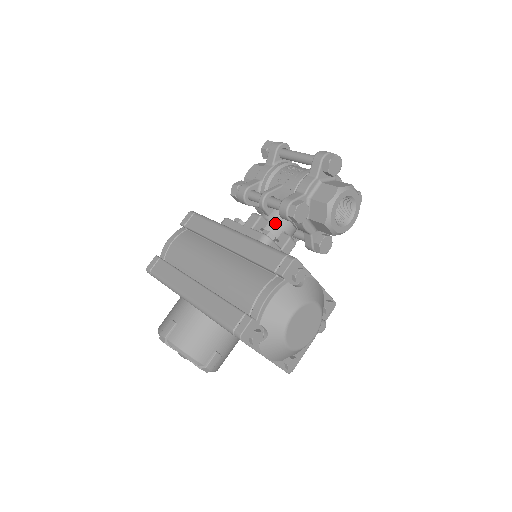
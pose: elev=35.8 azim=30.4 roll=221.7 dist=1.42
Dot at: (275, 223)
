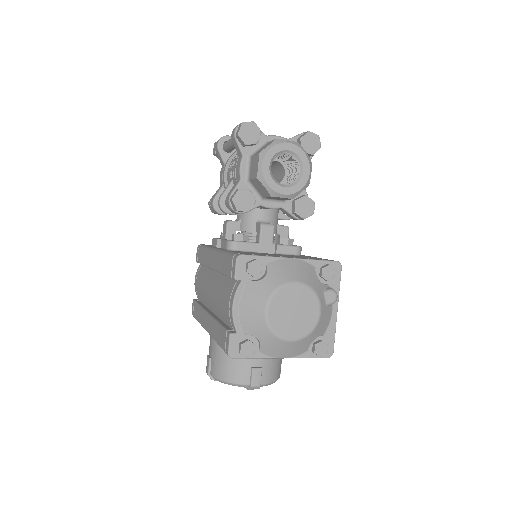
Dot at: (245, 219)
